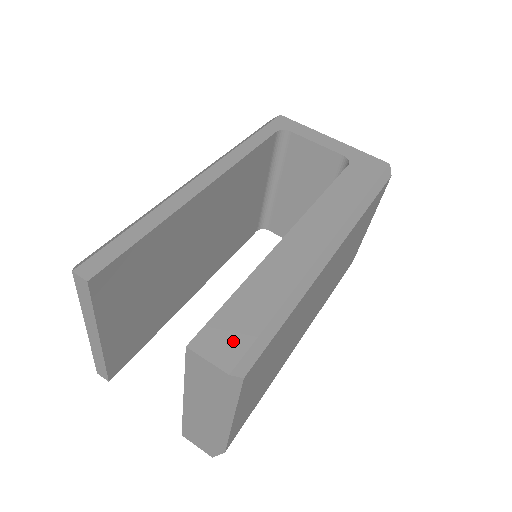
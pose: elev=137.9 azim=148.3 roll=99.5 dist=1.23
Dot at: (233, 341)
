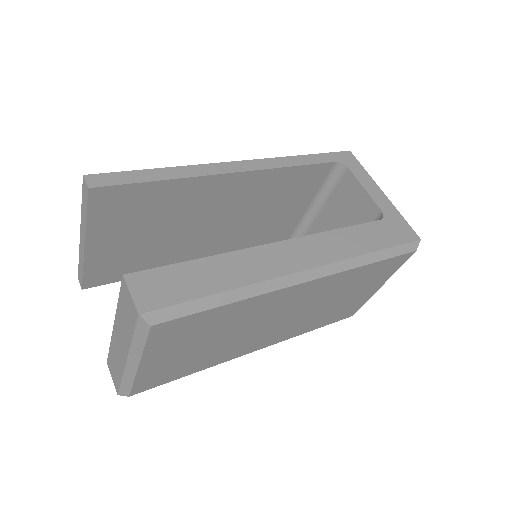
Dot at: (163, 293)
